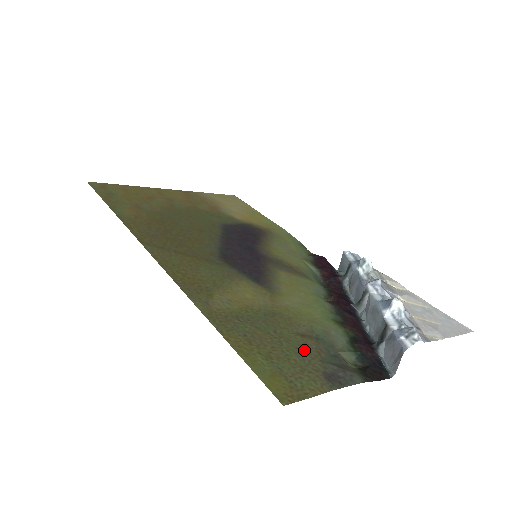
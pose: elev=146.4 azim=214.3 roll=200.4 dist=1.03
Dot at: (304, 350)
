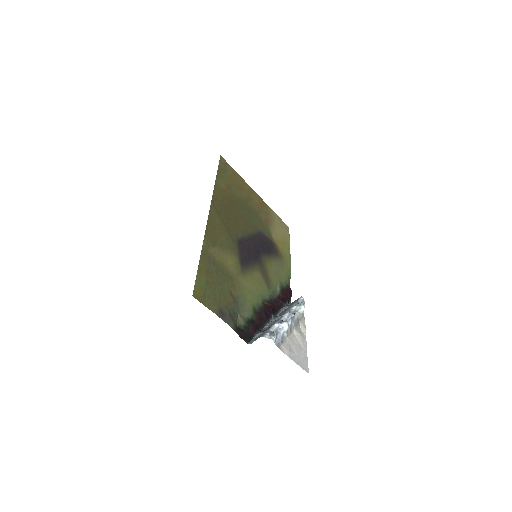
Dot at: (224, 297)
